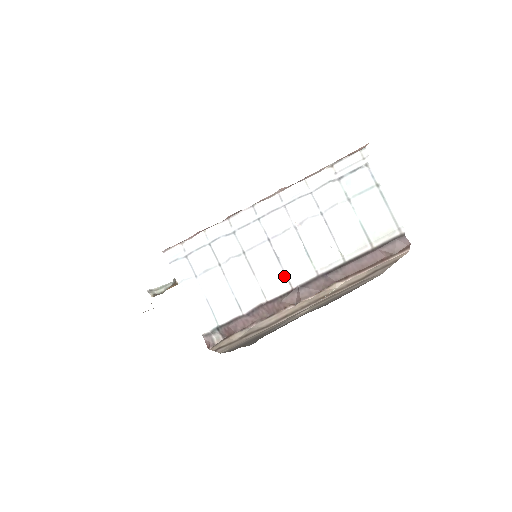
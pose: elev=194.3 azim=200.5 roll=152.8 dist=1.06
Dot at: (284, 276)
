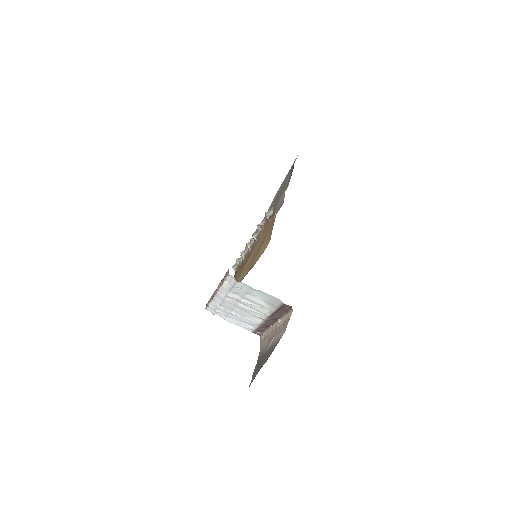
Dot at: (256, 316)
